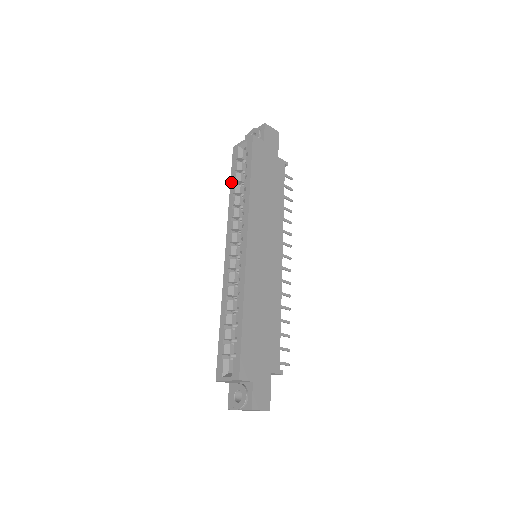
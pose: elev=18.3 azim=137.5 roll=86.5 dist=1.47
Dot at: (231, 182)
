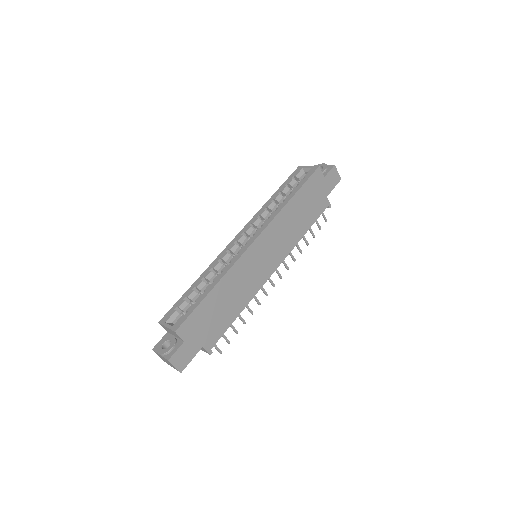
Dot at: (278, 190)
